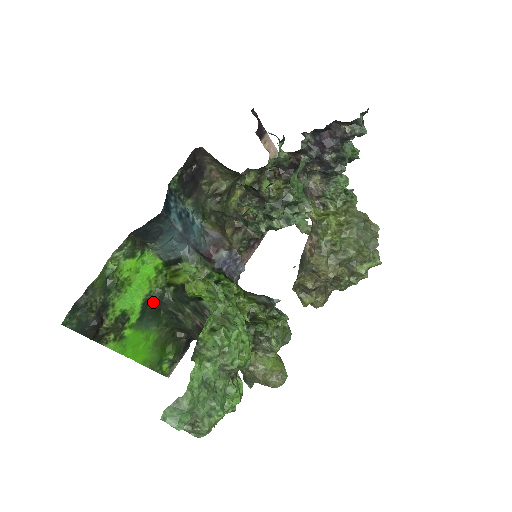
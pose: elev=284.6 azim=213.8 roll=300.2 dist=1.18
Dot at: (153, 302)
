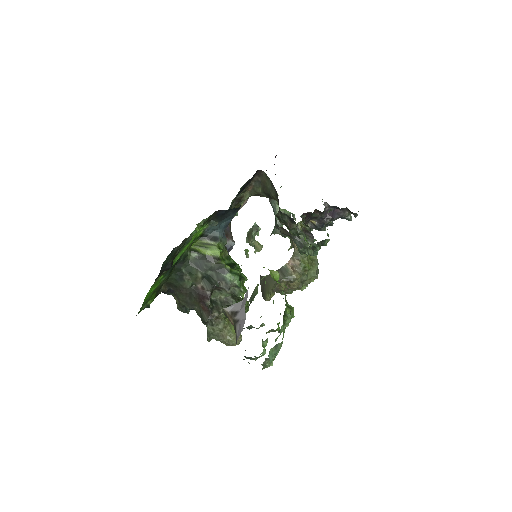
Dot at: (179, 260)
